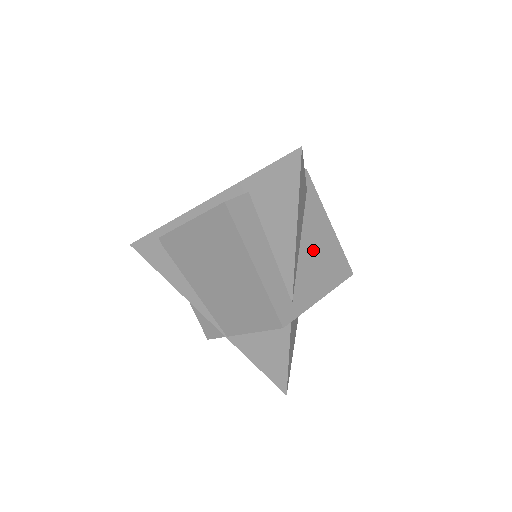
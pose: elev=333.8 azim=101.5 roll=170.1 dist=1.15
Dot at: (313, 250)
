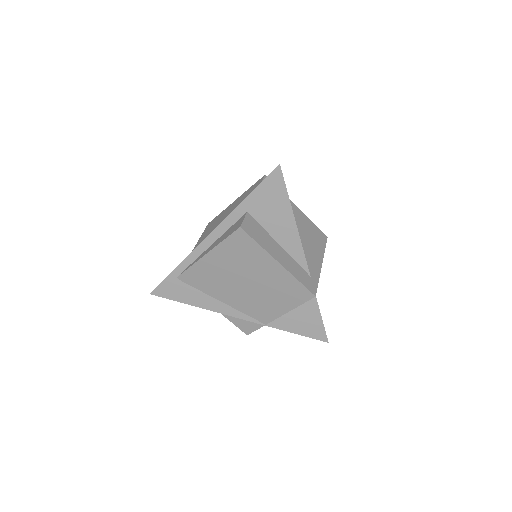
Dot at: (300, 233)
